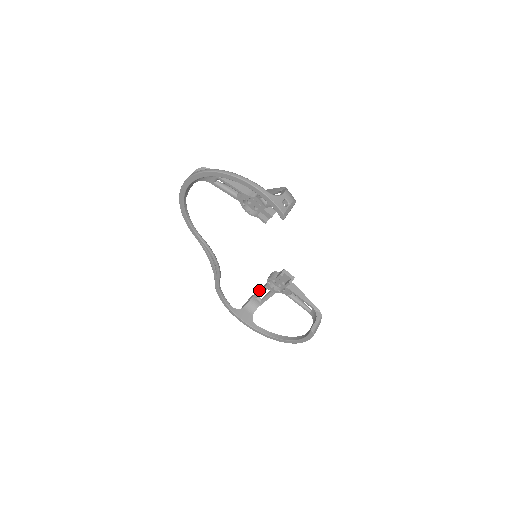
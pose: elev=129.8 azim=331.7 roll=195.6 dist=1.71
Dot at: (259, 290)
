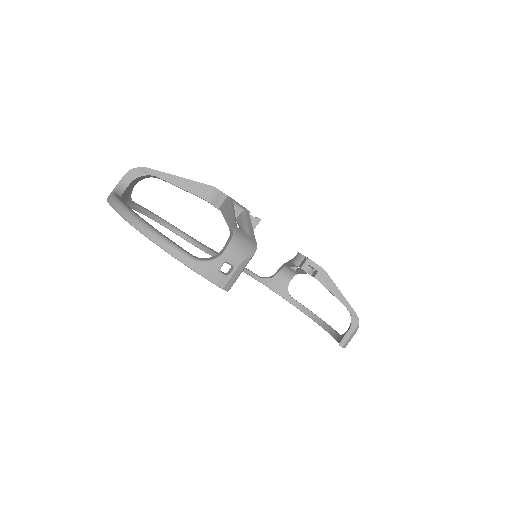
Dot at: (290, 262)
